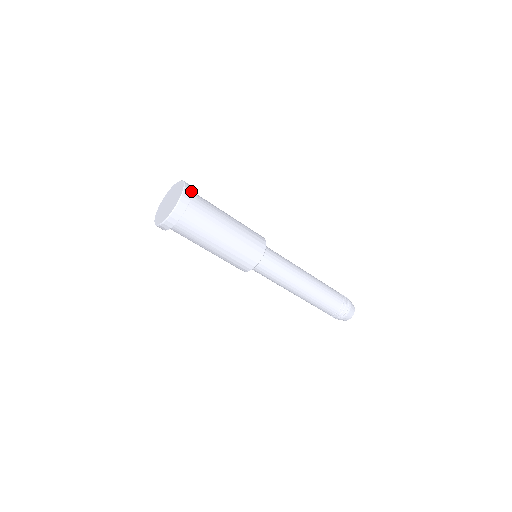
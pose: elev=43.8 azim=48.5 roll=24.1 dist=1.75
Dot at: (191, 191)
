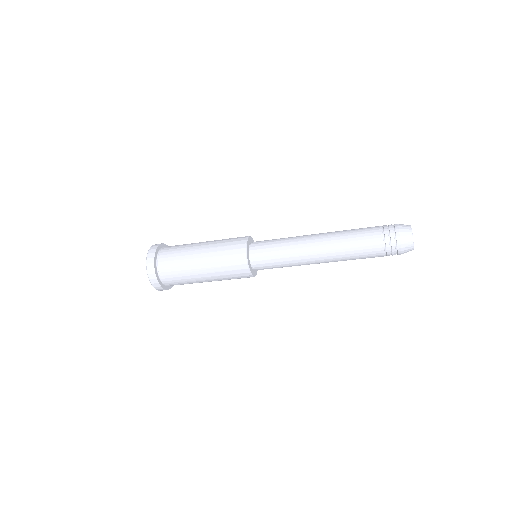
Dot at: (155, 249)
